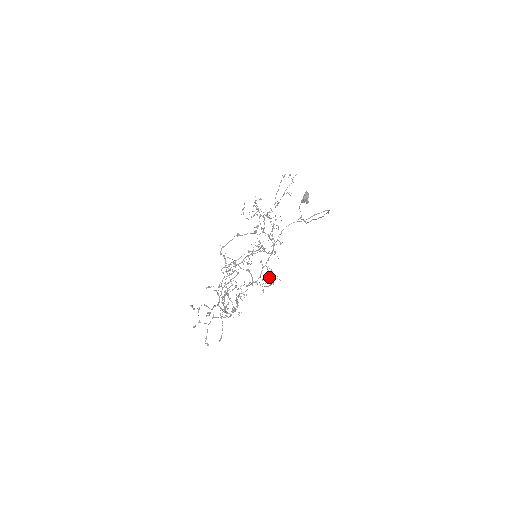
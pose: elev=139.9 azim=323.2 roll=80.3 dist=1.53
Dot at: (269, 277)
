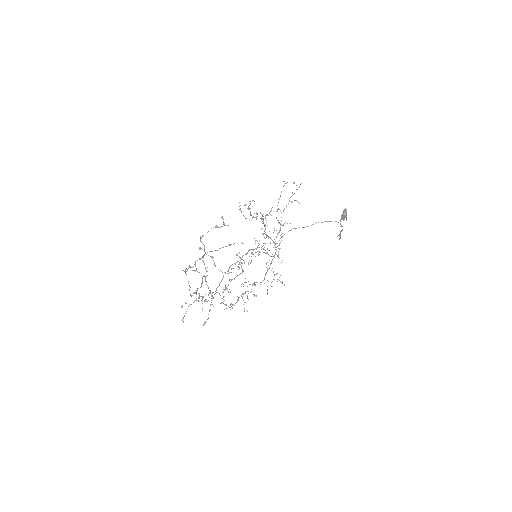
Dot at: occluded
